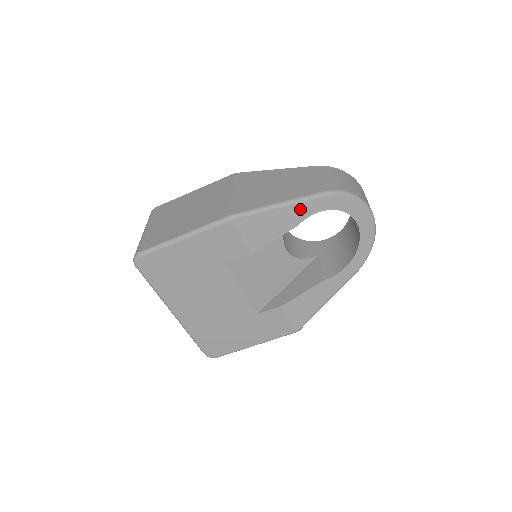
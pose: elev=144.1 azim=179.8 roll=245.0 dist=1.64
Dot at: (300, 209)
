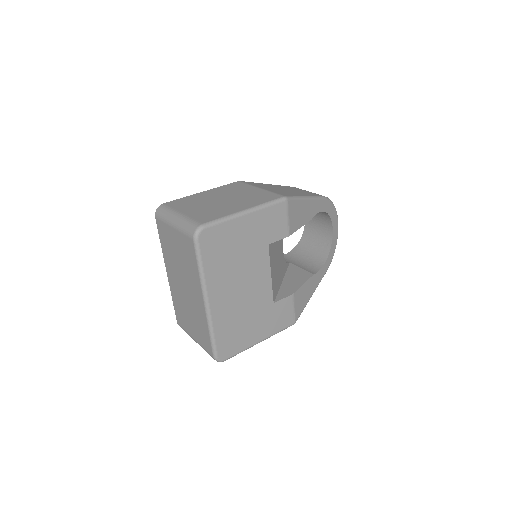
Dot at: (315, 205)
